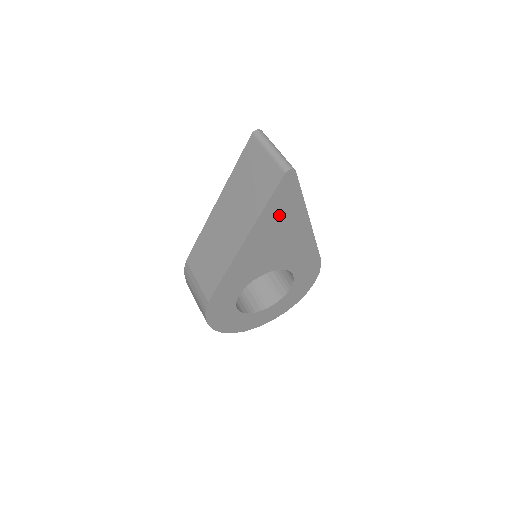
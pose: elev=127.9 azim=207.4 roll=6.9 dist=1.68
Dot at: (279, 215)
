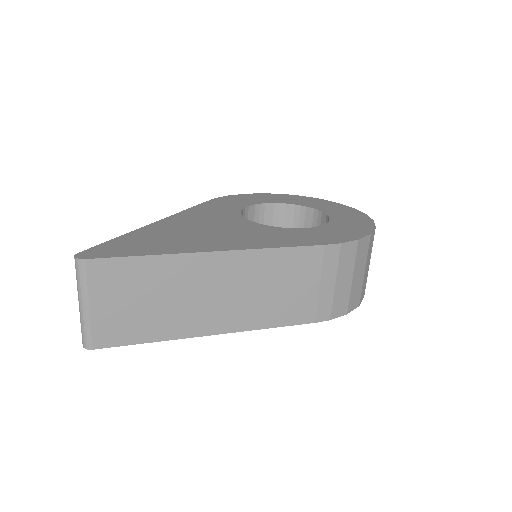
Dot at: occluded
